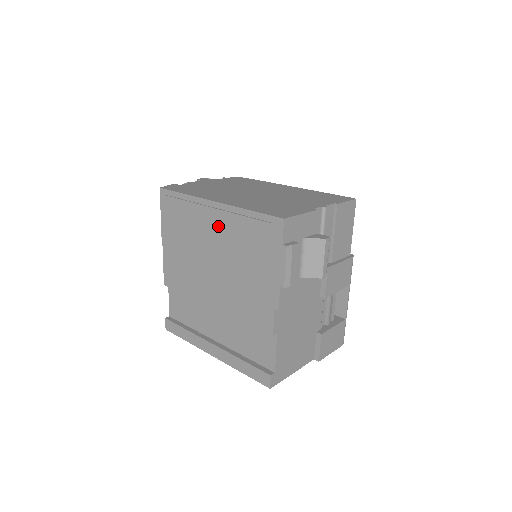
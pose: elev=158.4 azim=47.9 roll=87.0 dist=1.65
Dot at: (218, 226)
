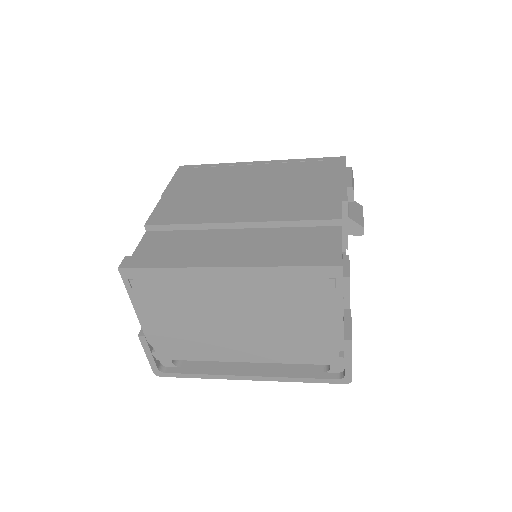
Dot at: (263, 171)
